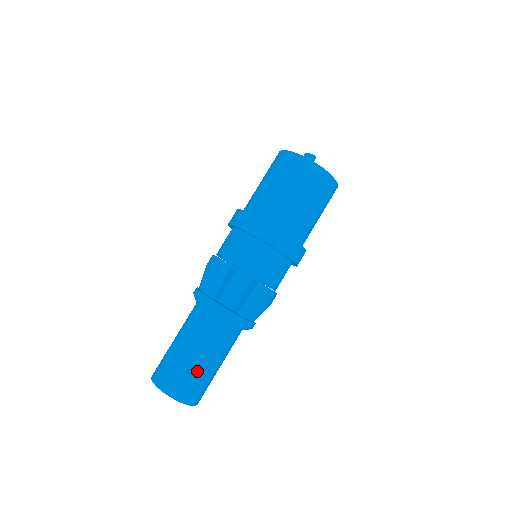
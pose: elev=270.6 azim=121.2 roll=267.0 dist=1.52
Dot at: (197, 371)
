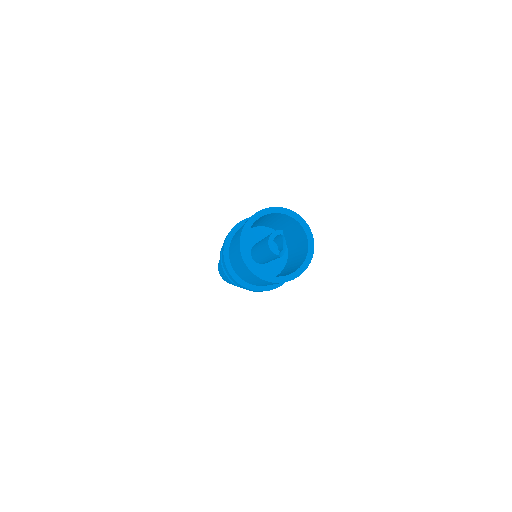
Dot at: occluded
